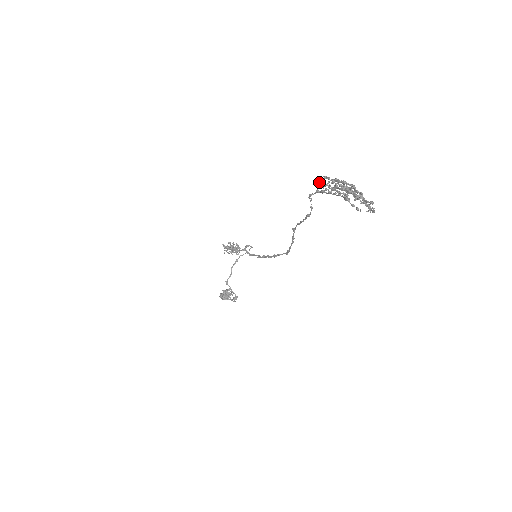
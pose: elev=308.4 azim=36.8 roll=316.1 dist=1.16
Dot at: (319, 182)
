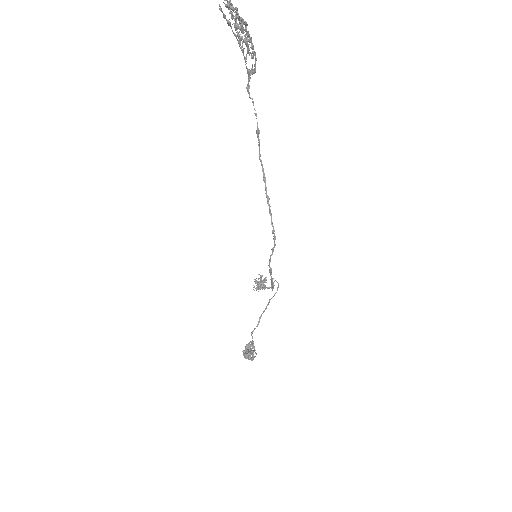
Dot at: (253, 71)
